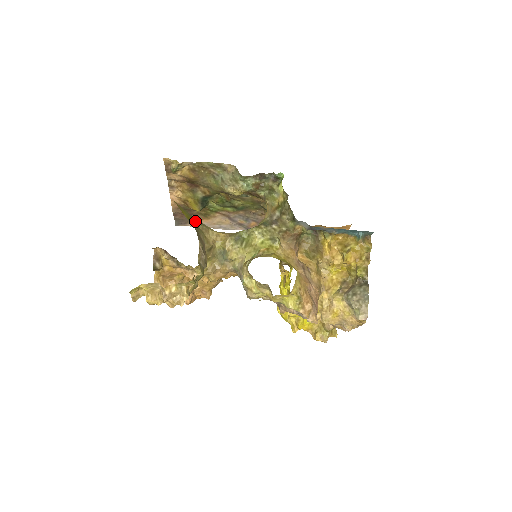
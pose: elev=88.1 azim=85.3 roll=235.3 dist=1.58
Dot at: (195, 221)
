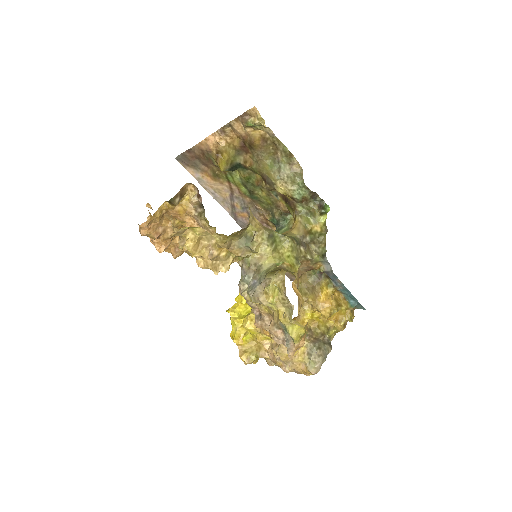
Dot at: occluded
